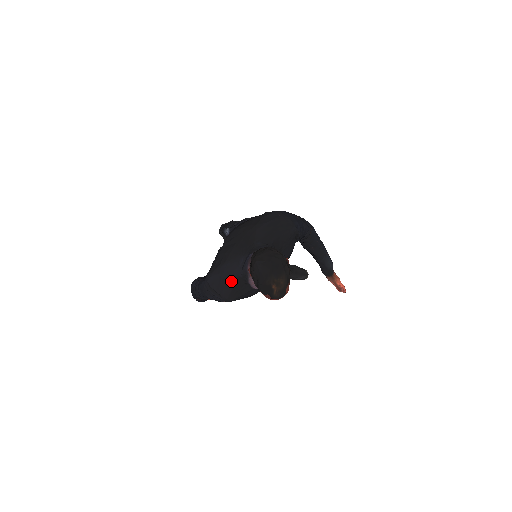
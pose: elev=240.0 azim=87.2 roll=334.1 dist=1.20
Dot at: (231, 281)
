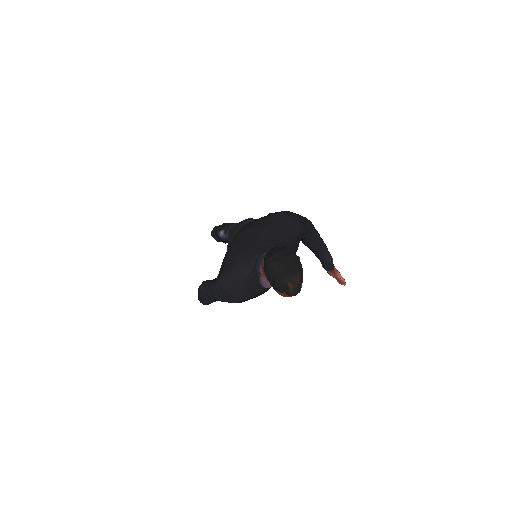
Dot at: (243, 282)
